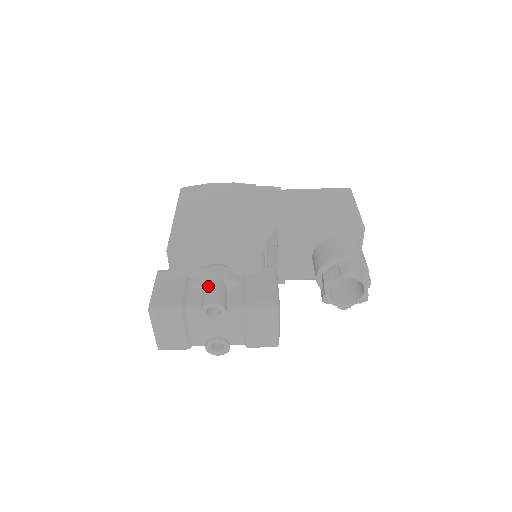
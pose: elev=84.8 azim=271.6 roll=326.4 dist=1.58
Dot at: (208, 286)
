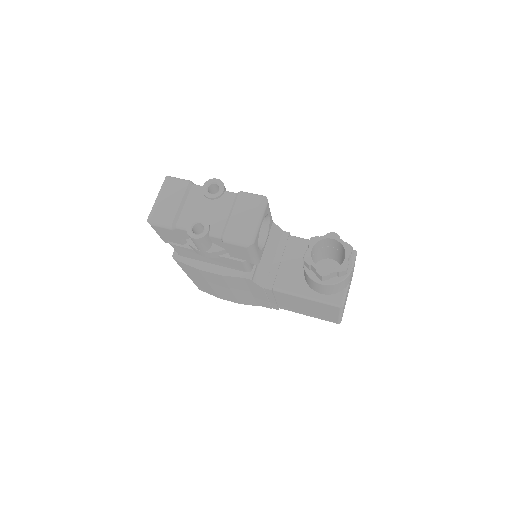
Dot at: occluded
